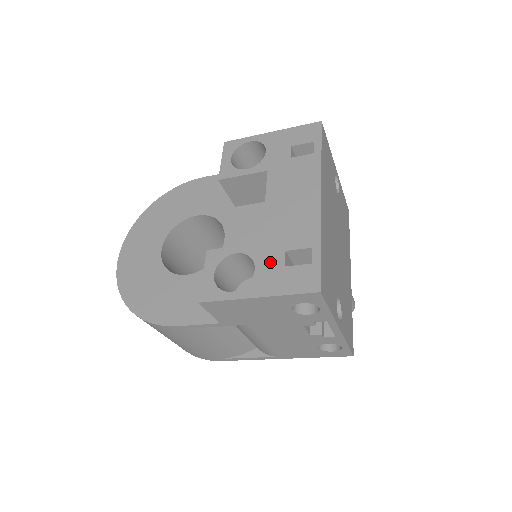
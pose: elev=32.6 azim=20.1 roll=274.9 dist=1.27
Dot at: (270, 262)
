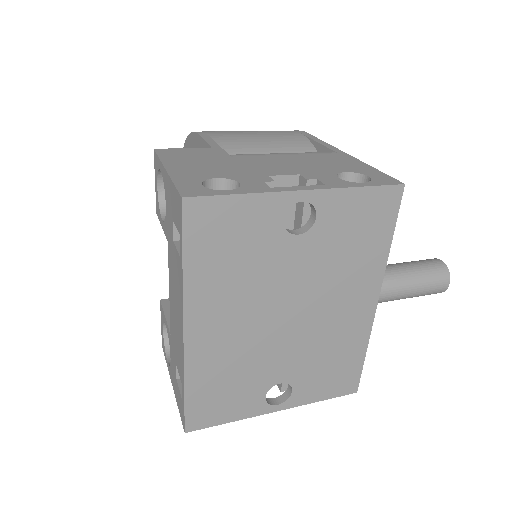
Dot at: (173, 363)
